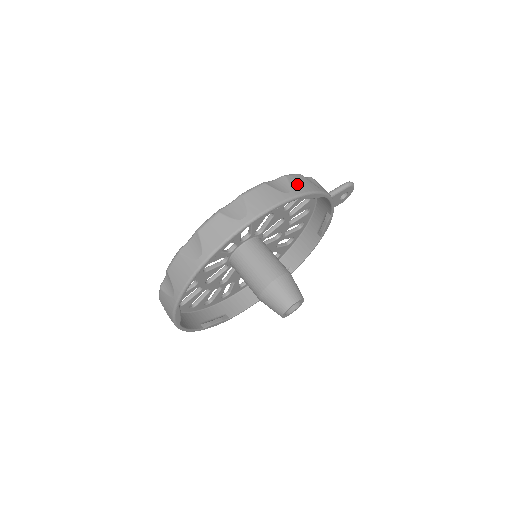
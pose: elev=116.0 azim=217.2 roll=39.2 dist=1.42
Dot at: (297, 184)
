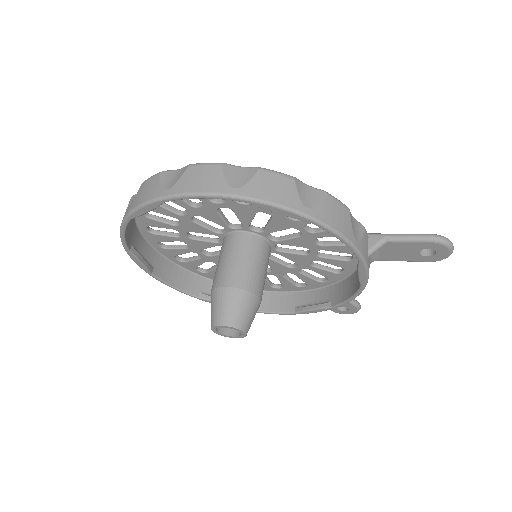
Dot at: (262, 184)
